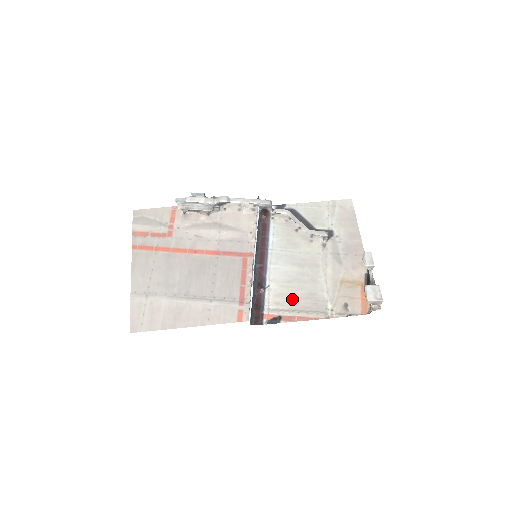
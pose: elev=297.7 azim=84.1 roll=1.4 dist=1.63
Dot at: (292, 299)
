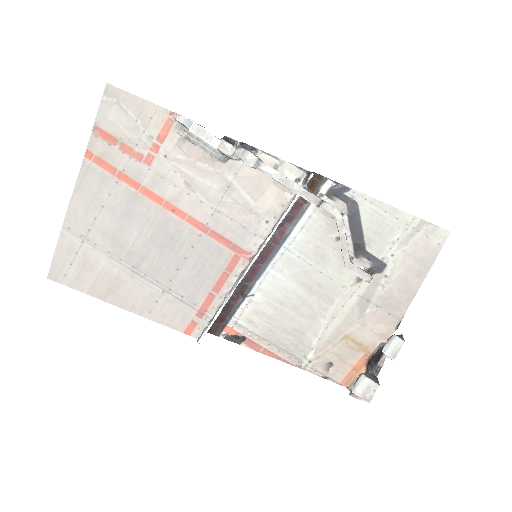
Dot at: (271, 326)
